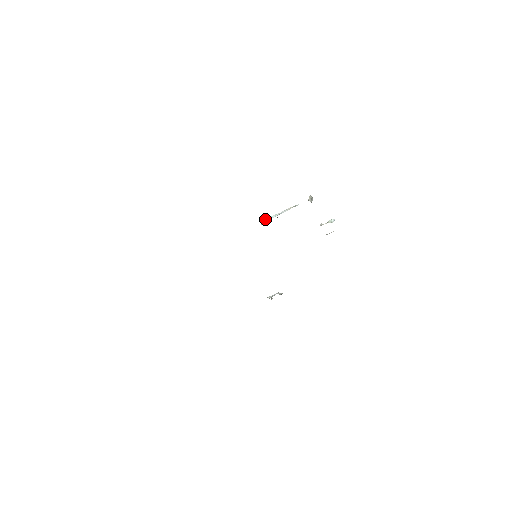
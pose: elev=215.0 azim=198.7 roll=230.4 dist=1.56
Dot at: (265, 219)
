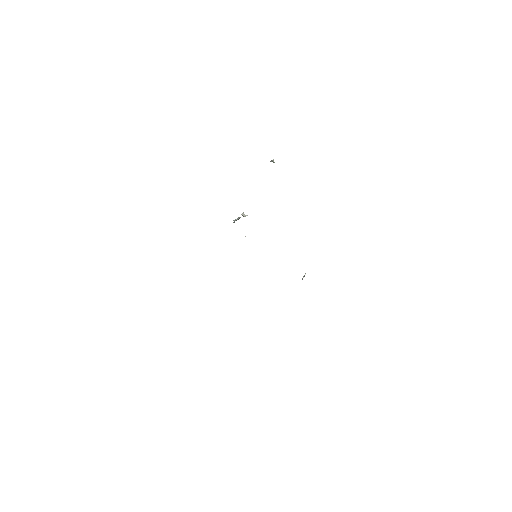
Dot at: occluded
